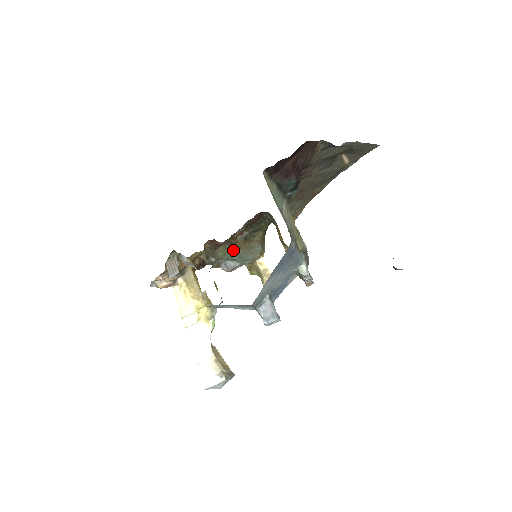
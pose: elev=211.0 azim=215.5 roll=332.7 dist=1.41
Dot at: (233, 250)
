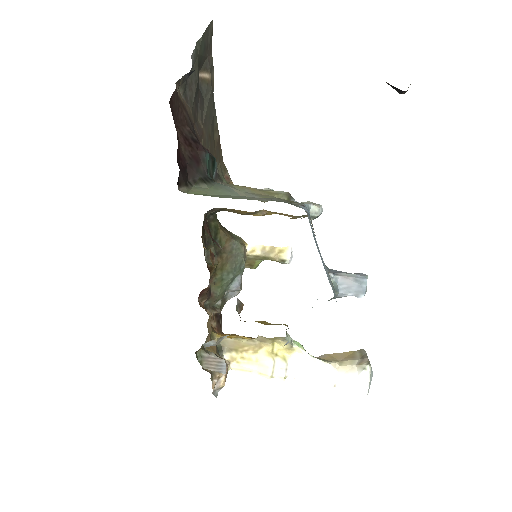
Dot at: (222, 275)
